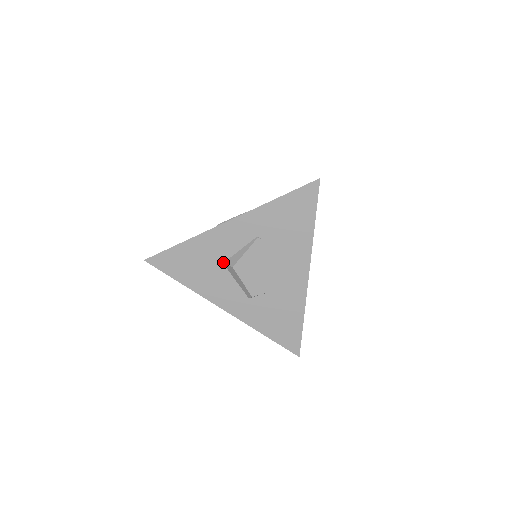
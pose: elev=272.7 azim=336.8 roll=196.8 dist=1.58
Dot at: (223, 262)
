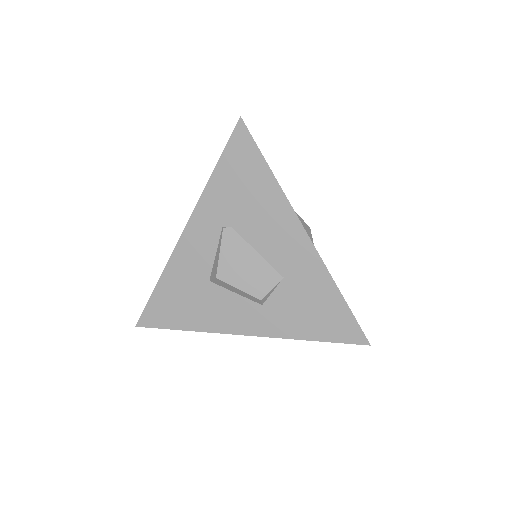
Dot at: (208, 279)
